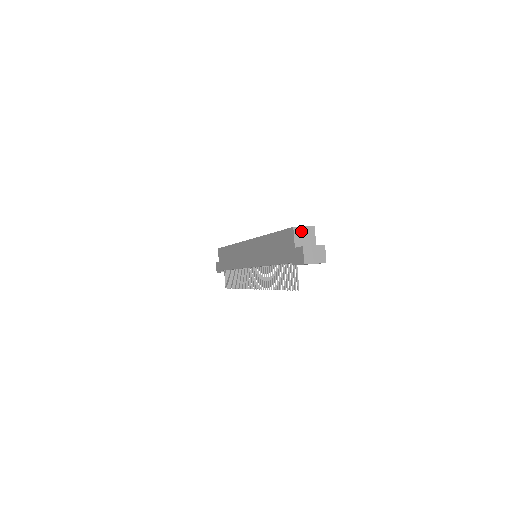
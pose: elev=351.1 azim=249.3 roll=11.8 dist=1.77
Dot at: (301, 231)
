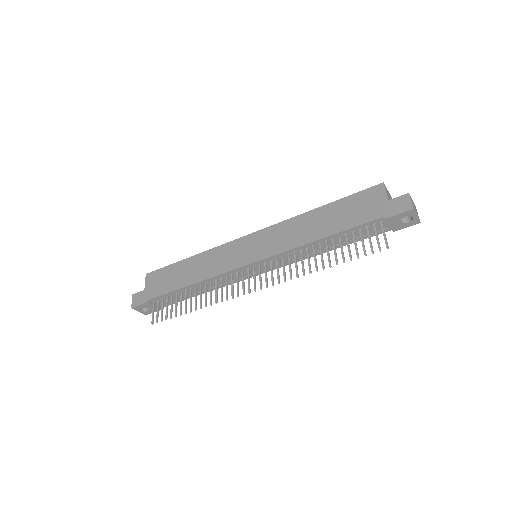
Dot at: (387, 191)
